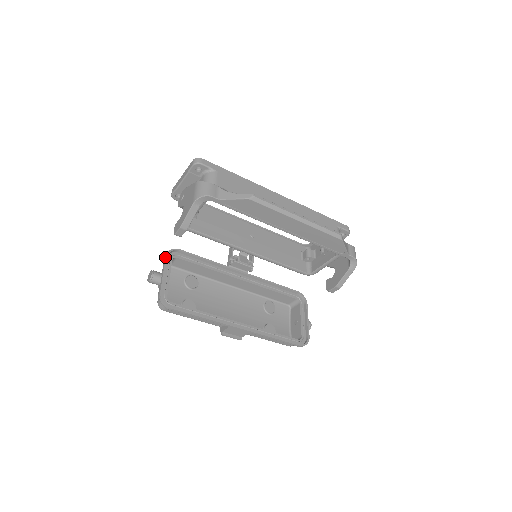
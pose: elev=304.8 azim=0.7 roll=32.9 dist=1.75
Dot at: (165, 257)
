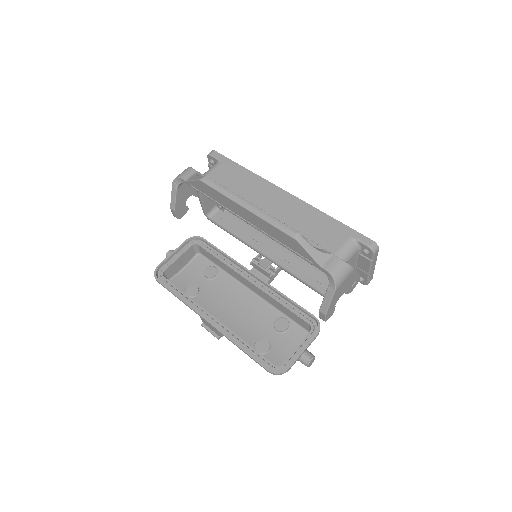
Dot at: (185, 241)
